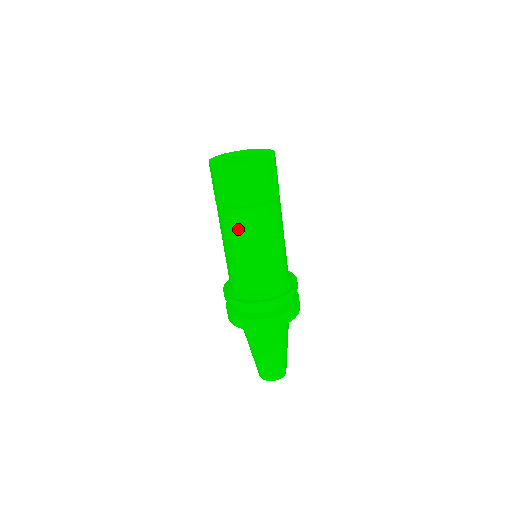
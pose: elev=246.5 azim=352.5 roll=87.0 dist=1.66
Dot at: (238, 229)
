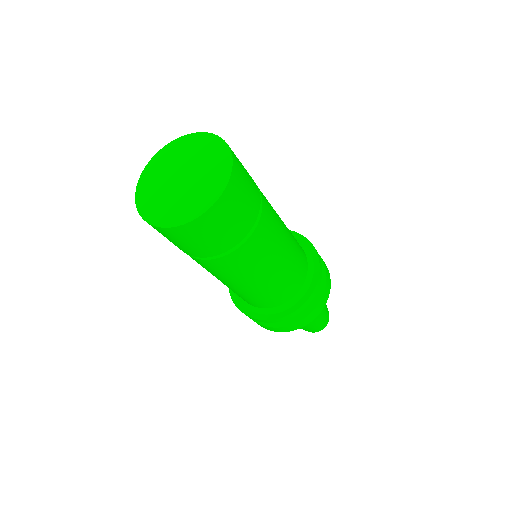
Dot at: (240, 268)
